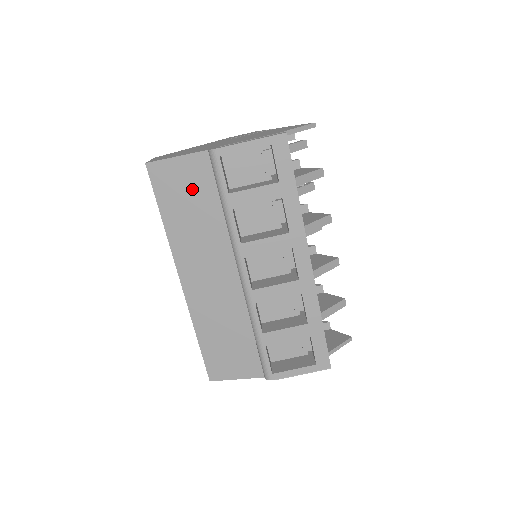
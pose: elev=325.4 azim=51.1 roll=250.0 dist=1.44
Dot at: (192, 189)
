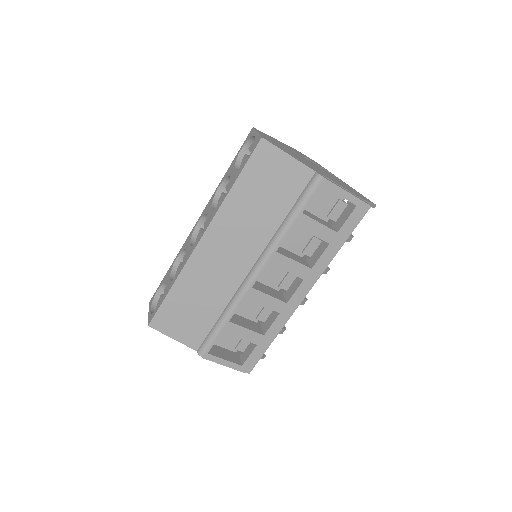
Dot at: (278, 186)
